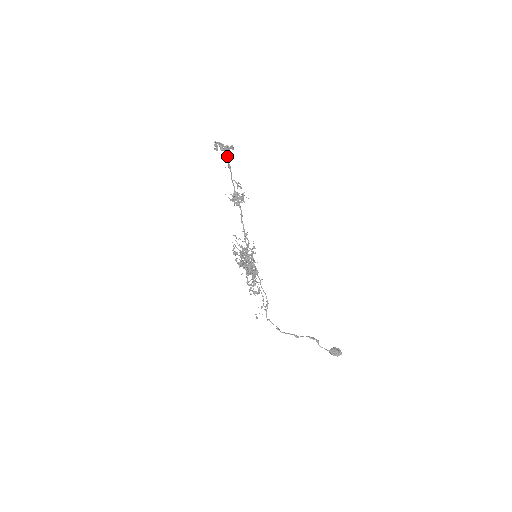
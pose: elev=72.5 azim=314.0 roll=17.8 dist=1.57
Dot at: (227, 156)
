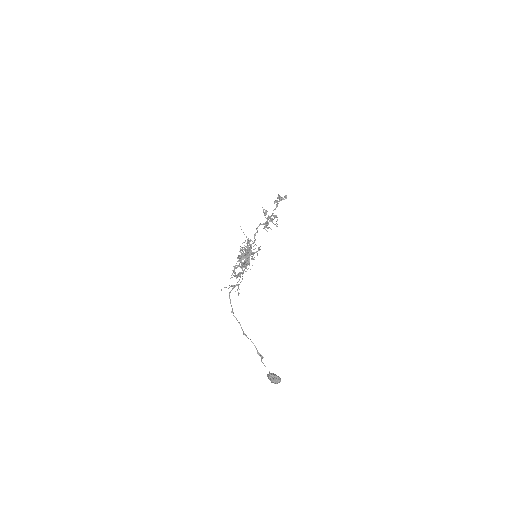
Dot at: (279, 200)
